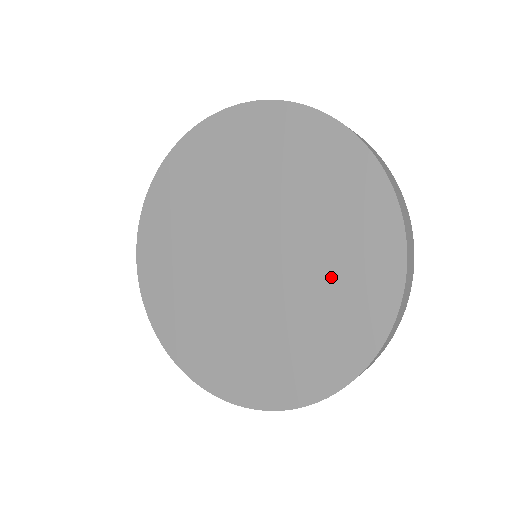
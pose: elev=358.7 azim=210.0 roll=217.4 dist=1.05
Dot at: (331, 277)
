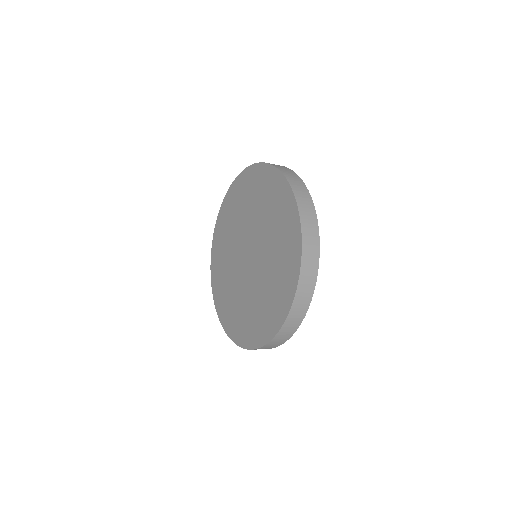
Dot at: (275, 267)
